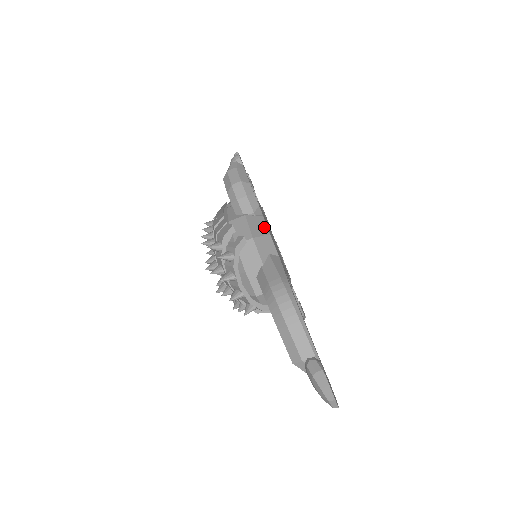
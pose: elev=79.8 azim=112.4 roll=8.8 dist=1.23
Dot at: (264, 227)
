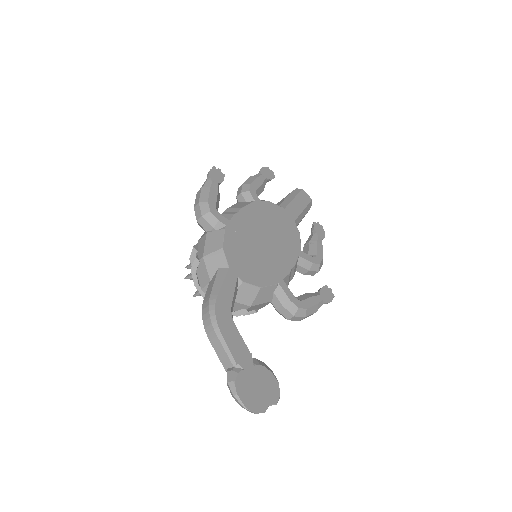
Dot at: (220, 241)
